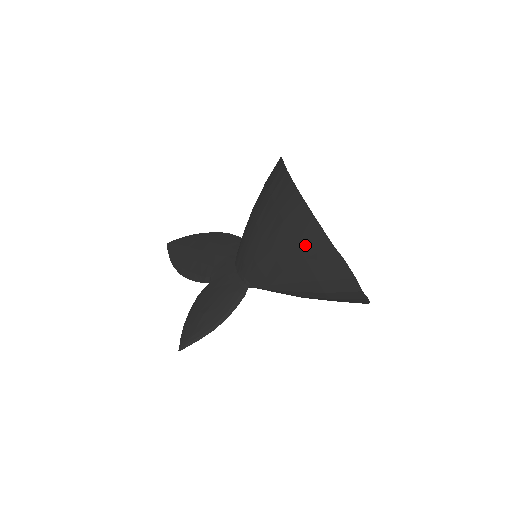
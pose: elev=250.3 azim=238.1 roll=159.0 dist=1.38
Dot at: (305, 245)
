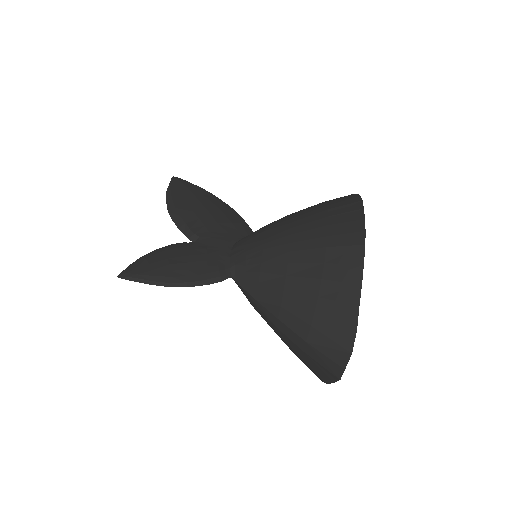
Dot at: (330, 285)
